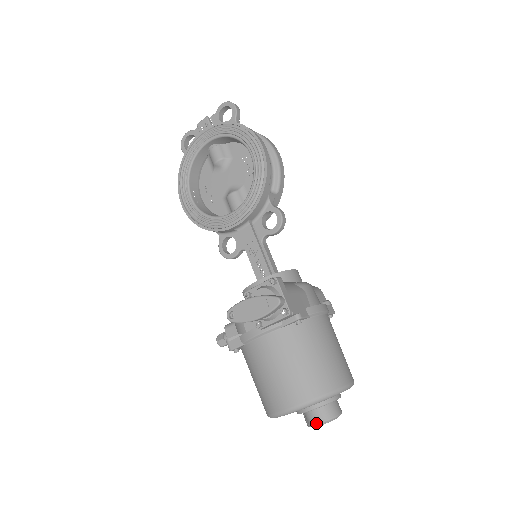
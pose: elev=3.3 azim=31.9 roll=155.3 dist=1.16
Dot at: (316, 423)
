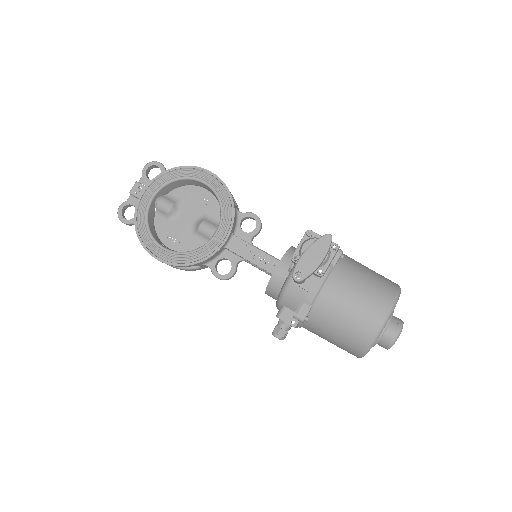
Dot at: (396, 335)
